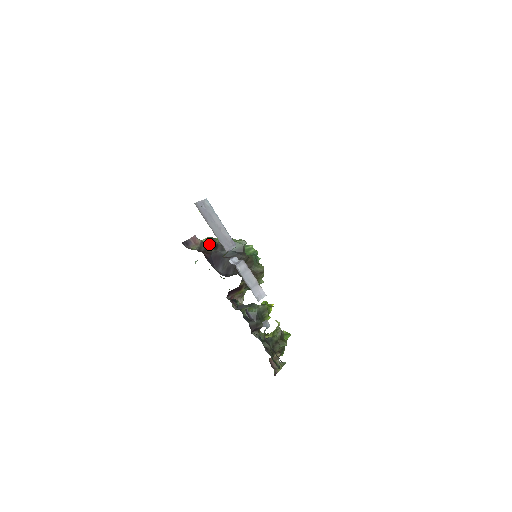
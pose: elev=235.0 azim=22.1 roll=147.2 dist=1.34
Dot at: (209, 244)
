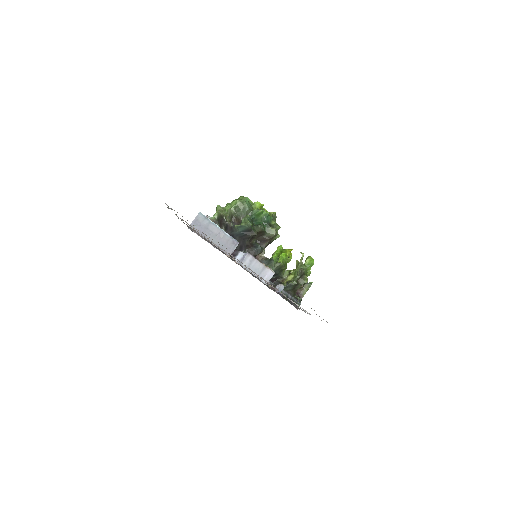
Dot at: (220, 223)
